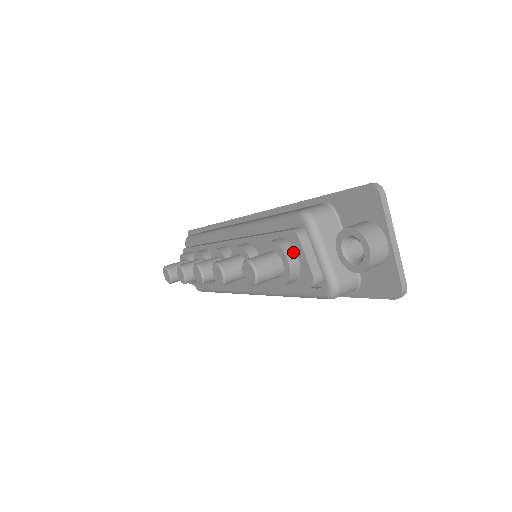
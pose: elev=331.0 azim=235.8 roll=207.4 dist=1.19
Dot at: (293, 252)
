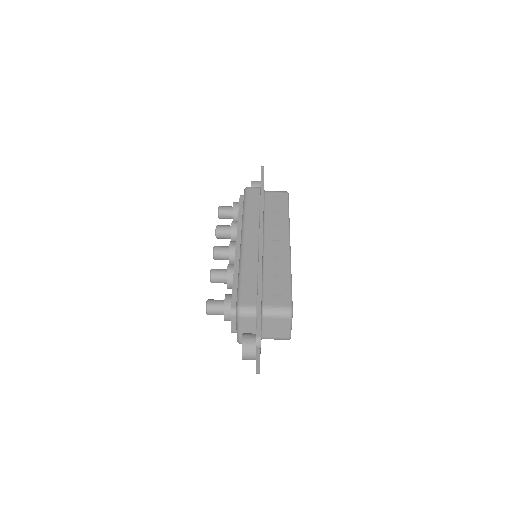
Dot at: (229, 315)
